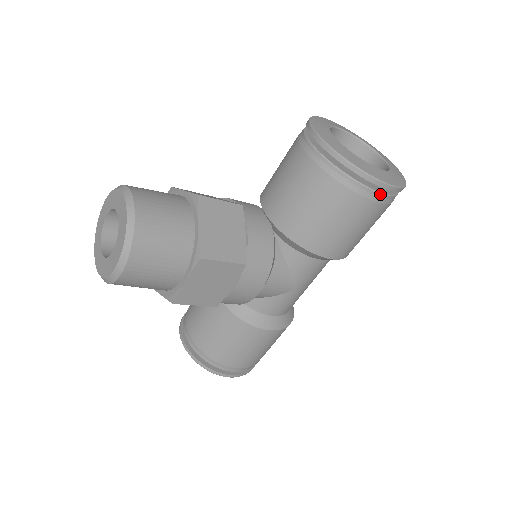
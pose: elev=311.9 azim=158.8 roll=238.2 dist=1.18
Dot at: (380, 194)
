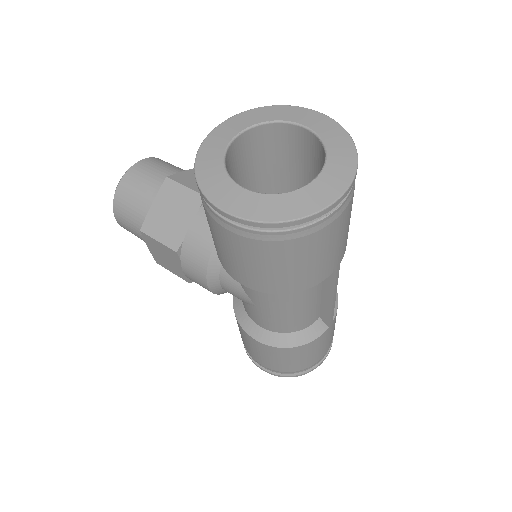
Dot at: (226, 221)
